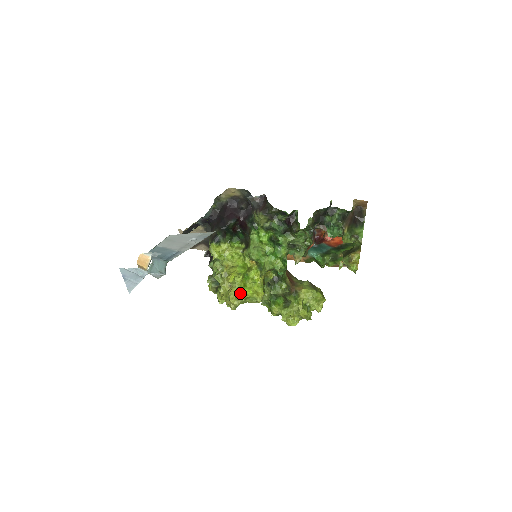
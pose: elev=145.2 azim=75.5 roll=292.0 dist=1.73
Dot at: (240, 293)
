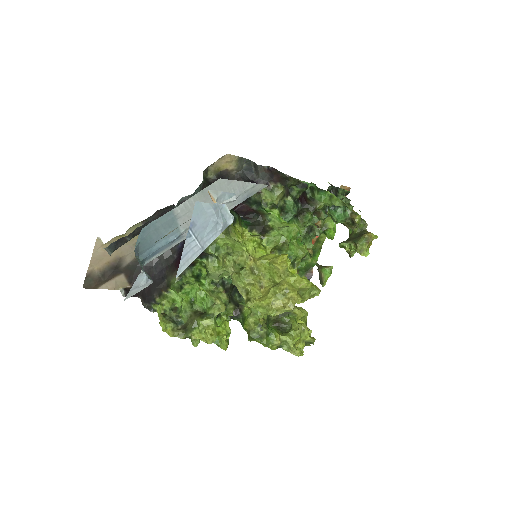
Dot at: (304, 279)
